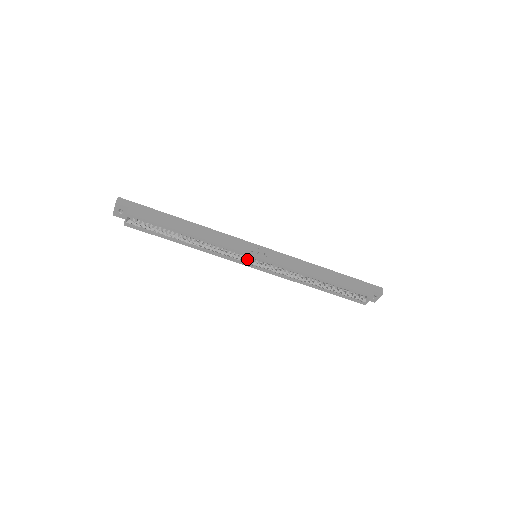
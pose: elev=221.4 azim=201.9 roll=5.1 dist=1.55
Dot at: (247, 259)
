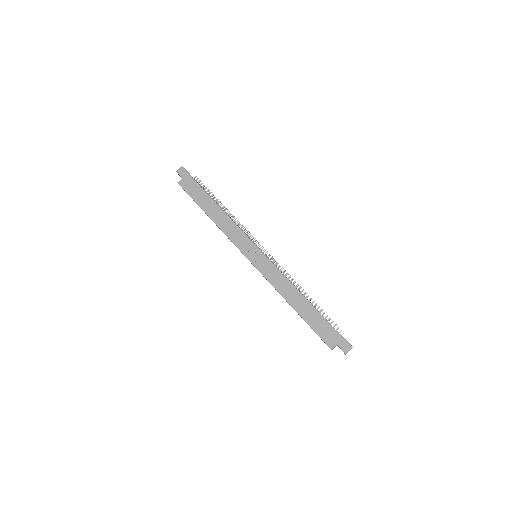
Dot at: occluded
